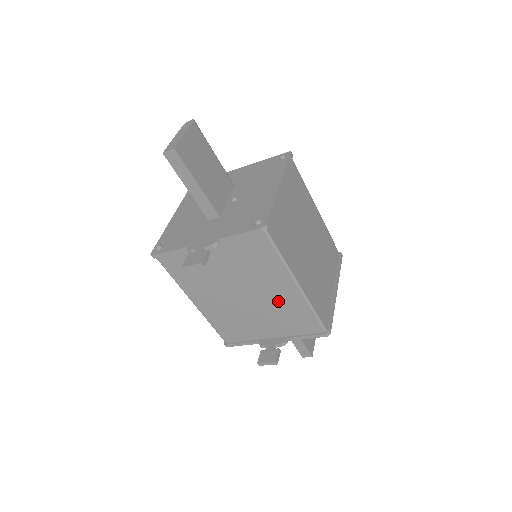
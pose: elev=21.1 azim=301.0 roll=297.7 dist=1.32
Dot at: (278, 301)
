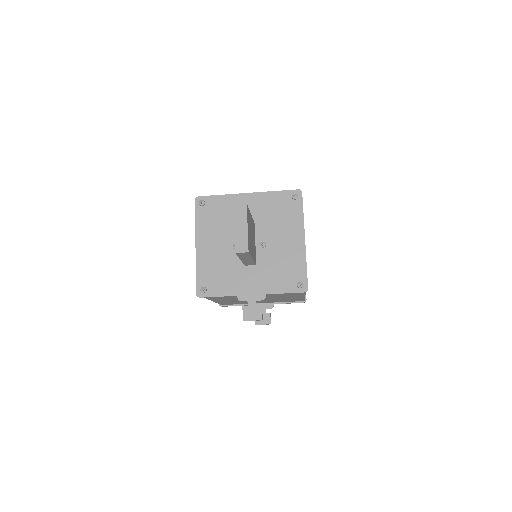
Dot at: occluded
